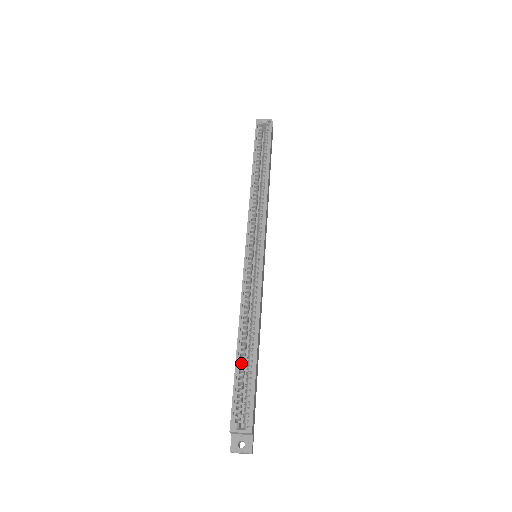
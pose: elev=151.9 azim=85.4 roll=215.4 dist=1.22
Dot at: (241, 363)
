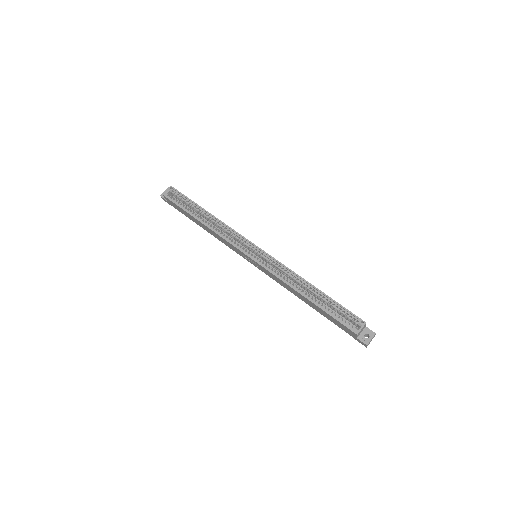
Dot at: (320, 304)
